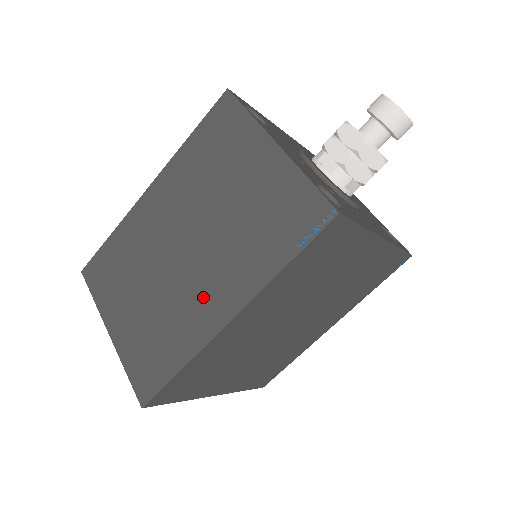
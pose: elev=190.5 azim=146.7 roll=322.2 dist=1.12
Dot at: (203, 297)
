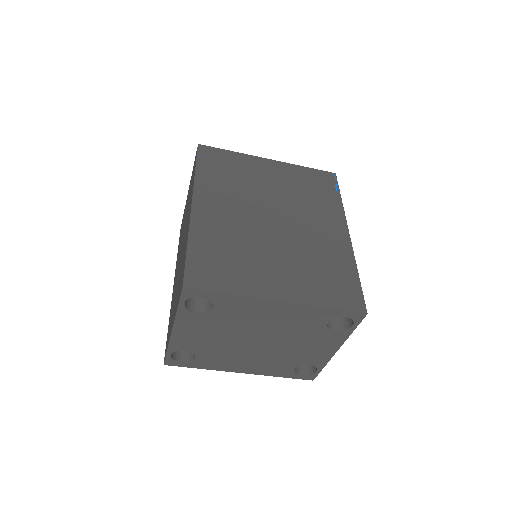
Dot at: (186, 230)
